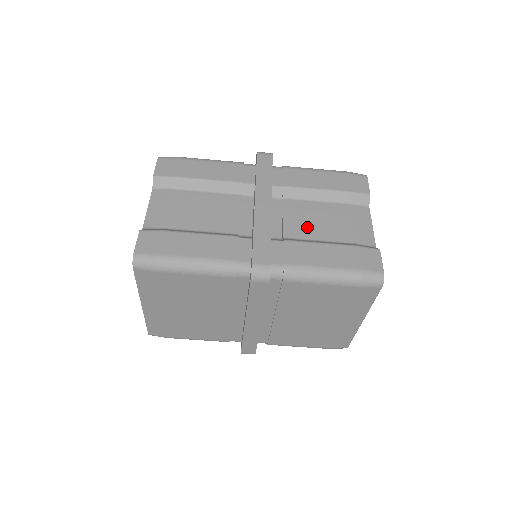
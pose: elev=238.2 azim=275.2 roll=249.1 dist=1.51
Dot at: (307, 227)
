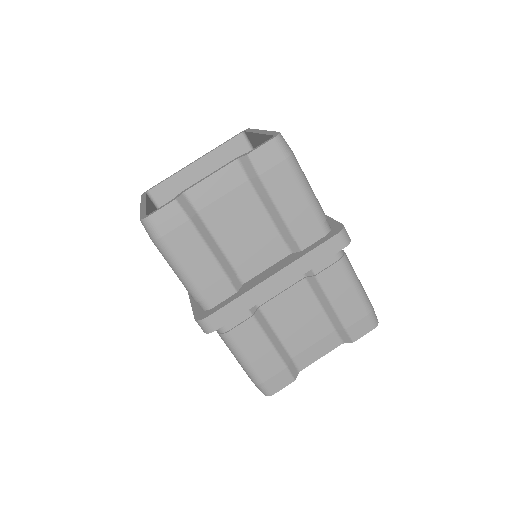
Dot at: (285, 317)
